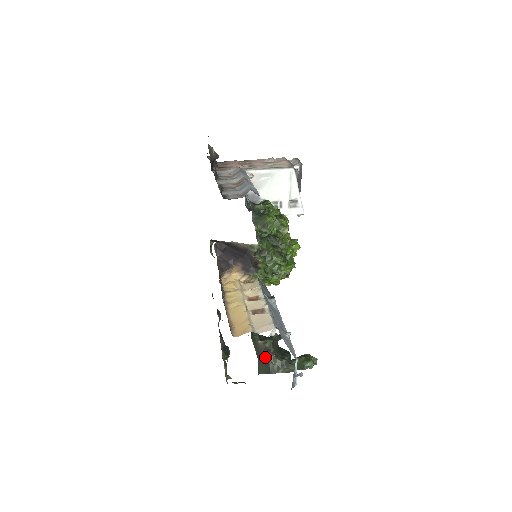
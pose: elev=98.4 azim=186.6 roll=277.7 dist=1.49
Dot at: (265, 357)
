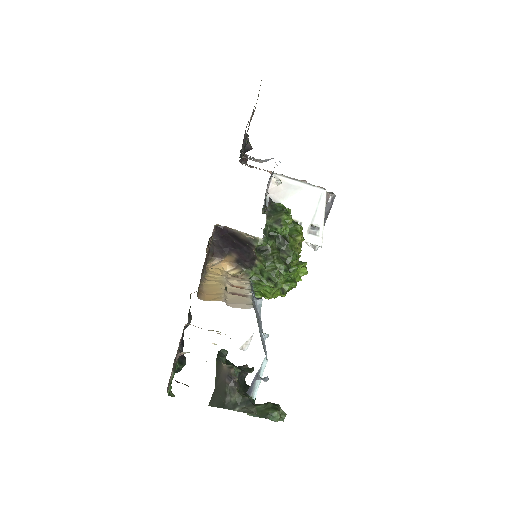
Dot at: (225, 386)
